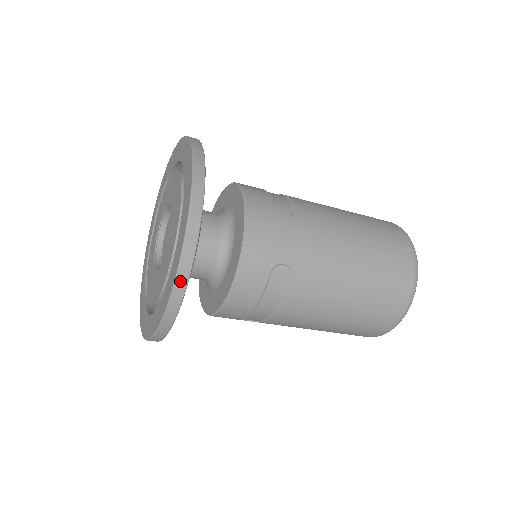
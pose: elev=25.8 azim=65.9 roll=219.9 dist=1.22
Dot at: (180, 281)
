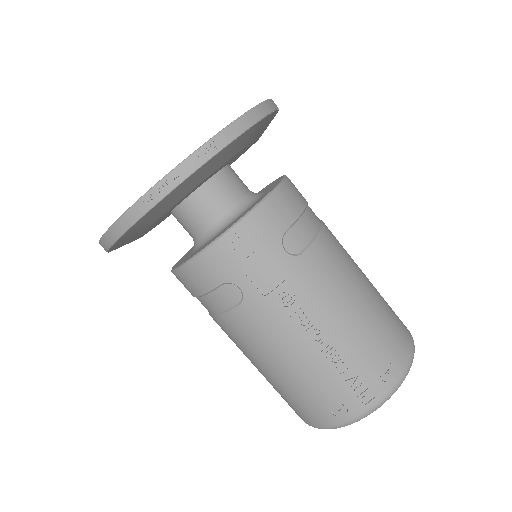
Dot at: occluded
